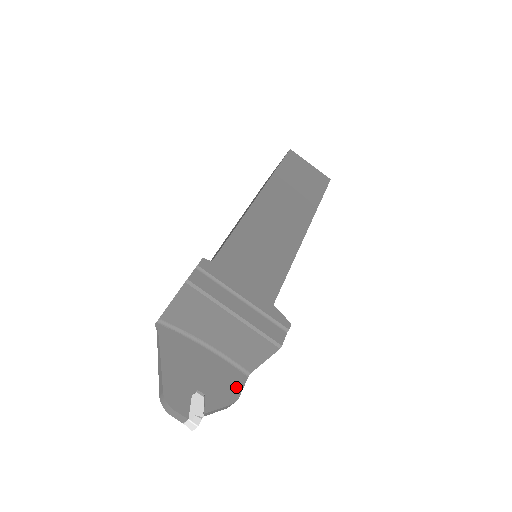
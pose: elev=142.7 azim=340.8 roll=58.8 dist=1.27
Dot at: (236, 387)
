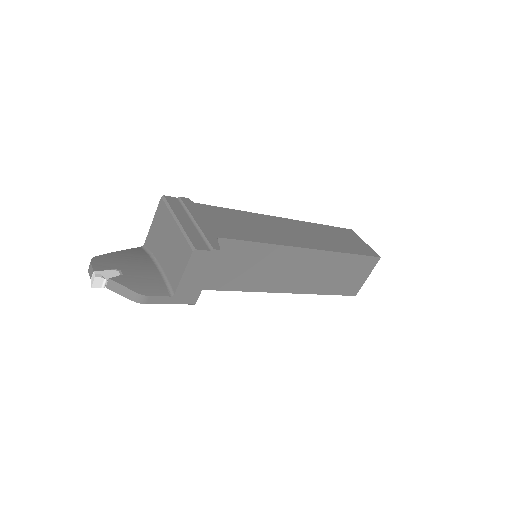
Dot at: (153, 291)
